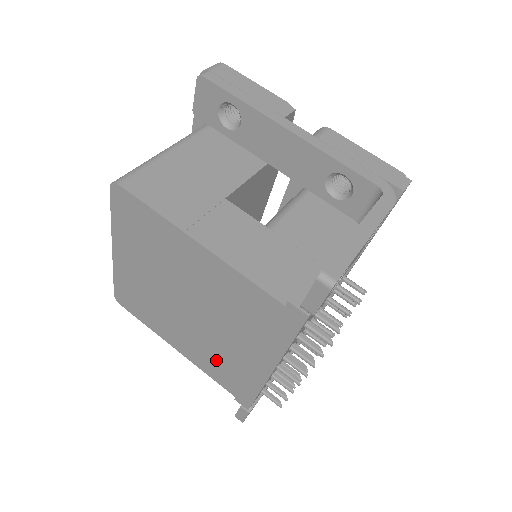
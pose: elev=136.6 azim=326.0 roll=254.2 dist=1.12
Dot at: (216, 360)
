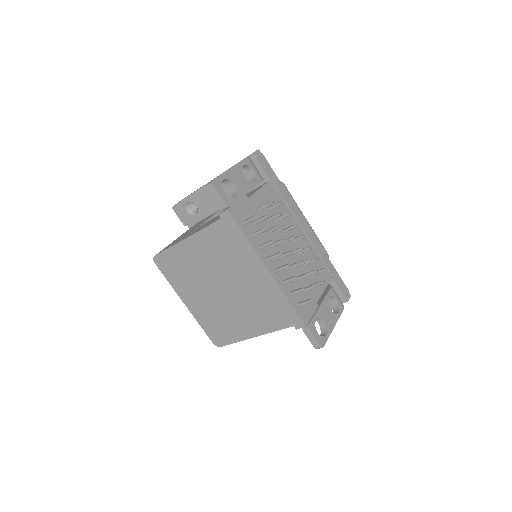
Dot at: (261, 309)
